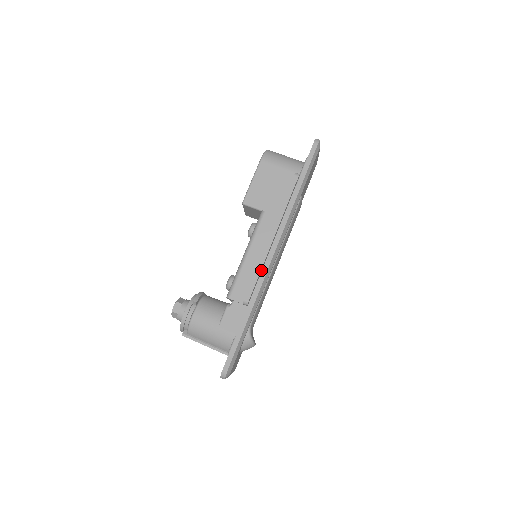
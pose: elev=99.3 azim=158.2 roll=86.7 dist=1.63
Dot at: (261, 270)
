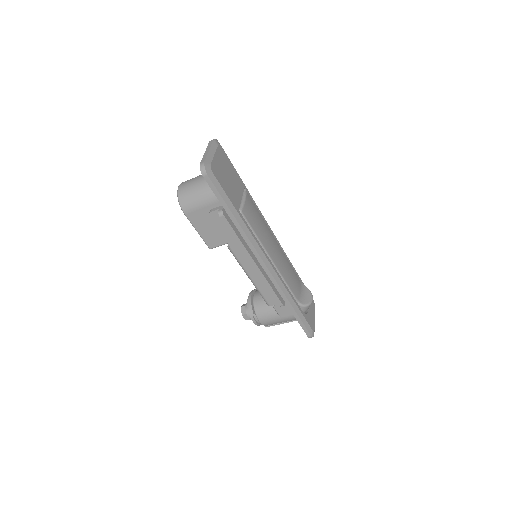
Dot at: (270, 283)
